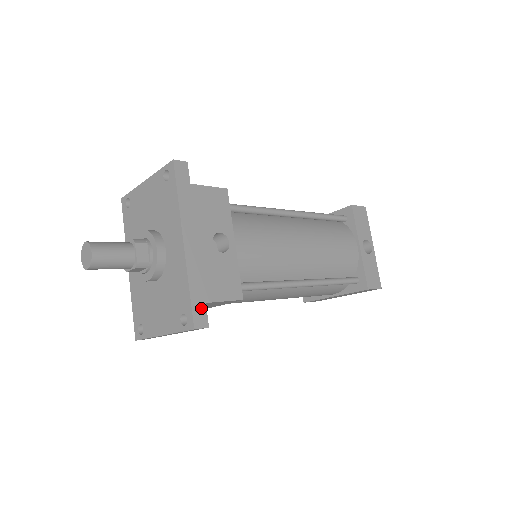
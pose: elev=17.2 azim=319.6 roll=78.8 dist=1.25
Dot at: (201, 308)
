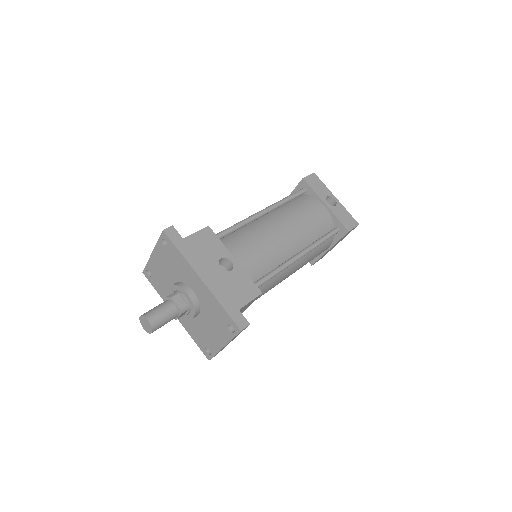
Dot at: (238, 315)
